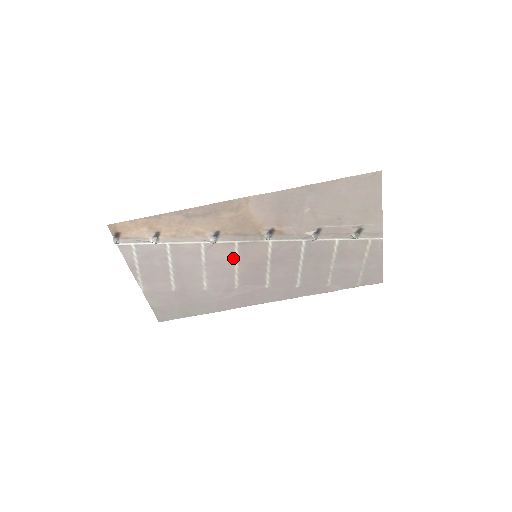
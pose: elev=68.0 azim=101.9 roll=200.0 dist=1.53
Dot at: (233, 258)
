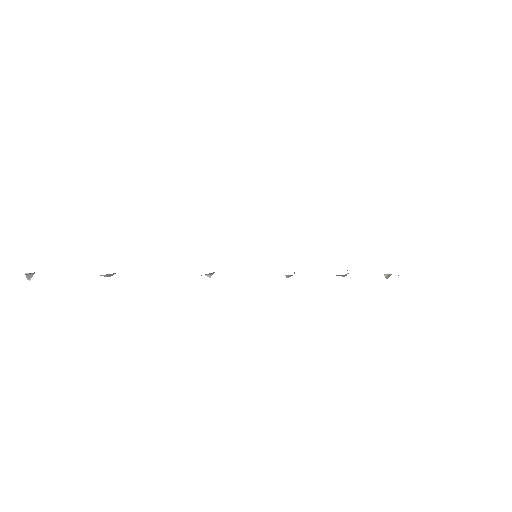
Dot at: occluded
